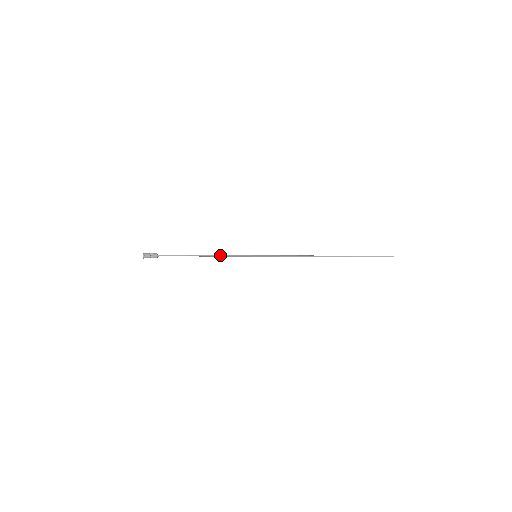
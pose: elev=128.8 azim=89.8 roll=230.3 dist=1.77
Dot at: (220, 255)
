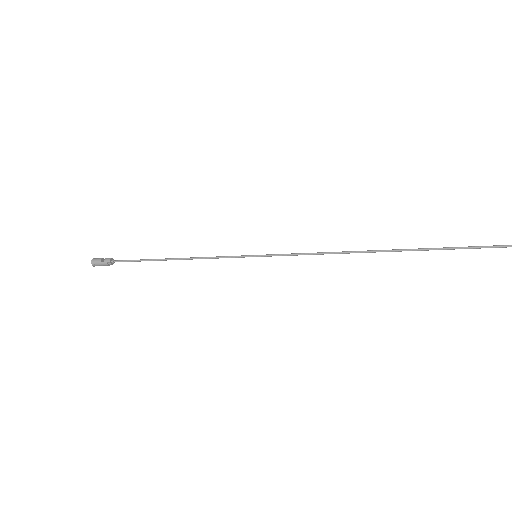
Dot at: (201, 257)
